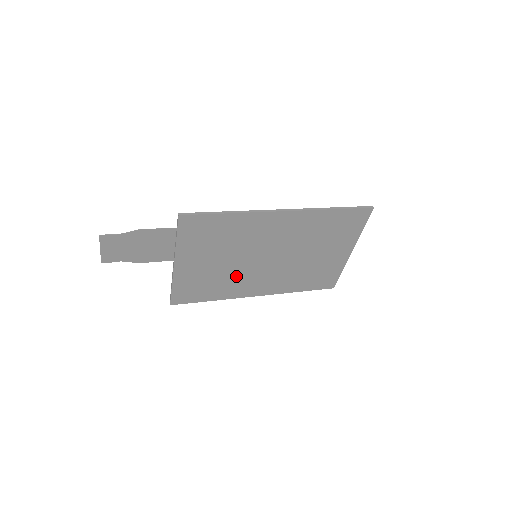
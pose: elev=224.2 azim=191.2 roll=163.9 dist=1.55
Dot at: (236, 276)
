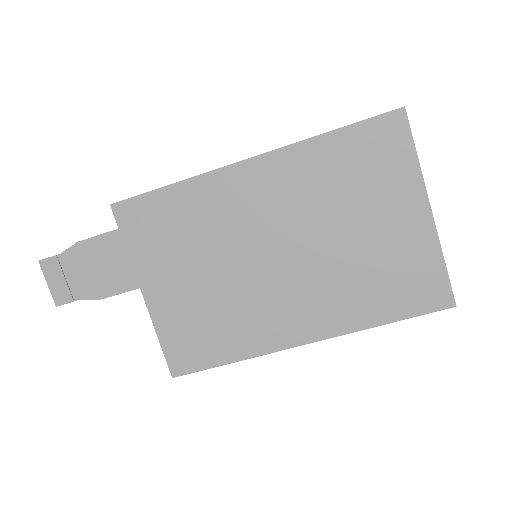
Dot at: (245, 303)
